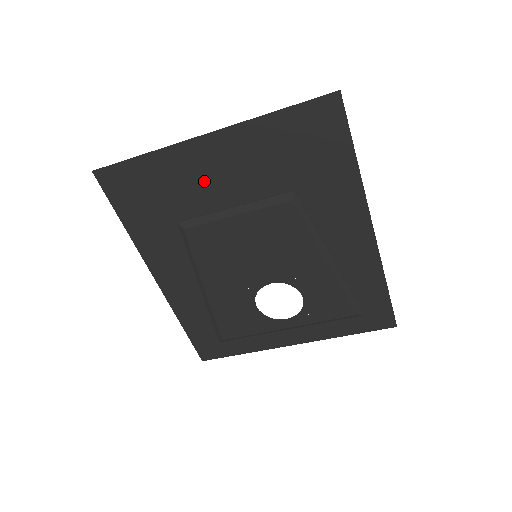
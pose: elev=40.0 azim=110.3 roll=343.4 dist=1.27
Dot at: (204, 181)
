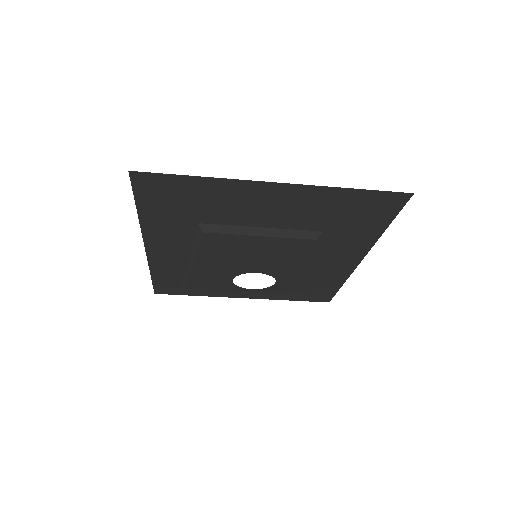
Dot at: (247, 208)
